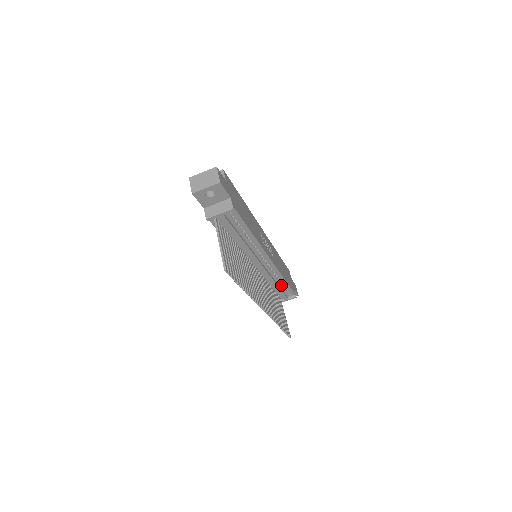
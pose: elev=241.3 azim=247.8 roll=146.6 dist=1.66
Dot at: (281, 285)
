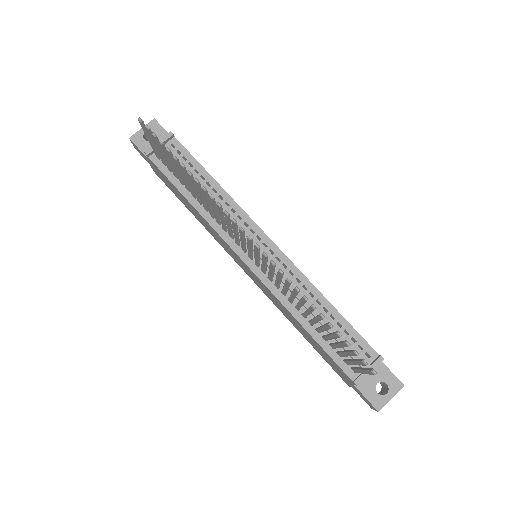
Dot at: (331, 320)
